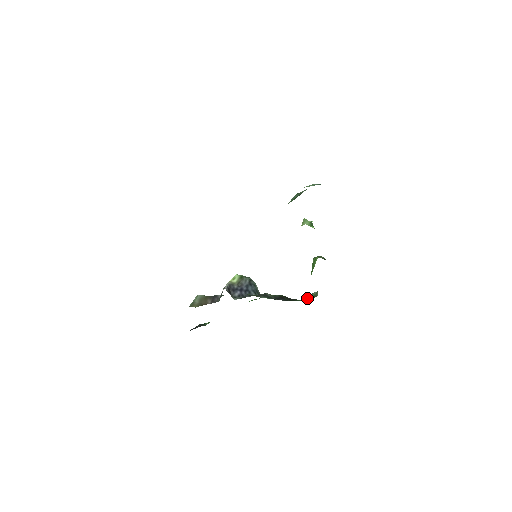
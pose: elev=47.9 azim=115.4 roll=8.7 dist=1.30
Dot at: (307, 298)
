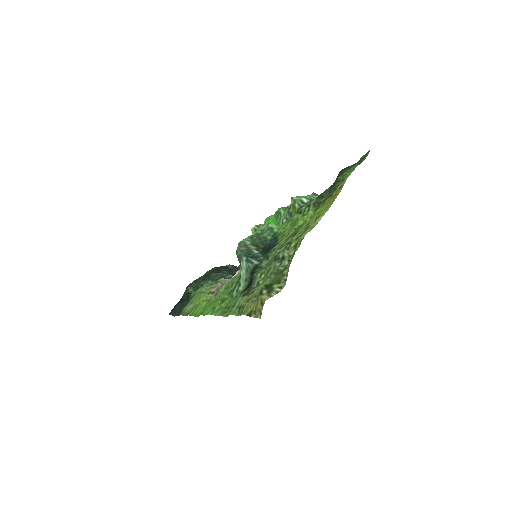
Dot at: occluded
